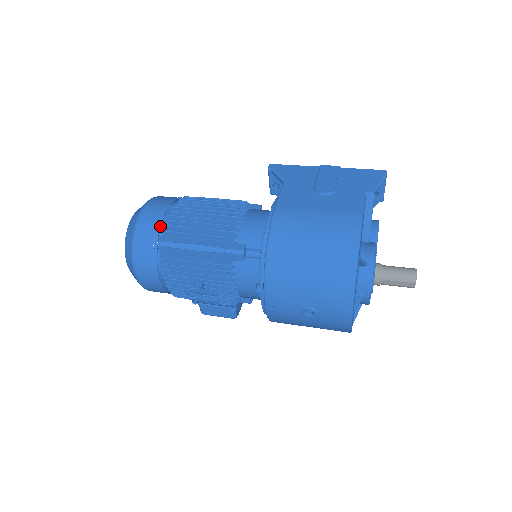
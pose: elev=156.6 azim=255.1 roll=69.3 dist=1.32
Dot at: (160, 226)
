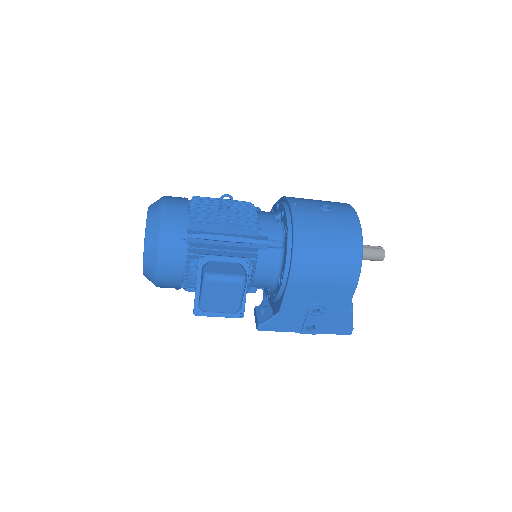
Dot at: occluded
